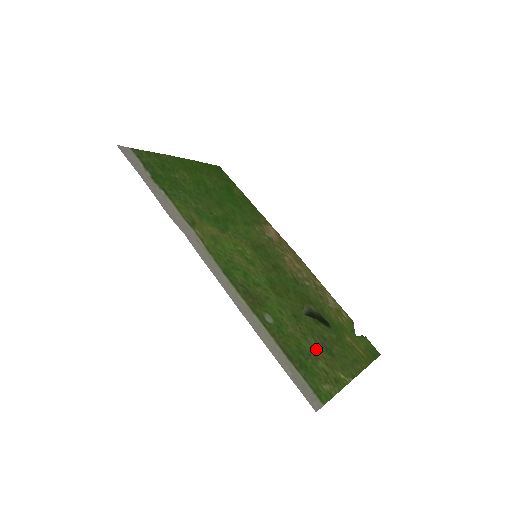
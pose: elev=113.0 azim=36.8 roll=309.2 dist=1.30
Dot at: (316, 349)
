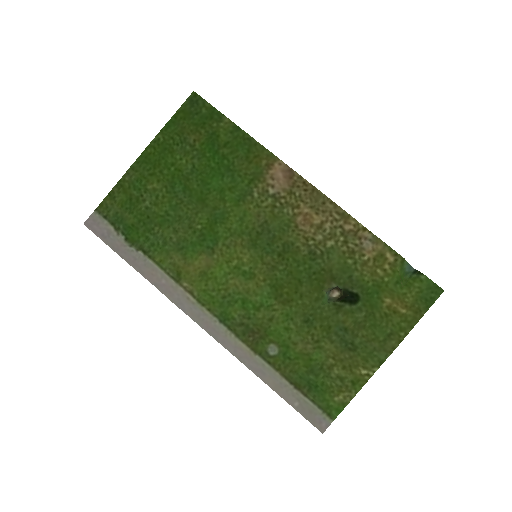
Dot at: (331, 354)
